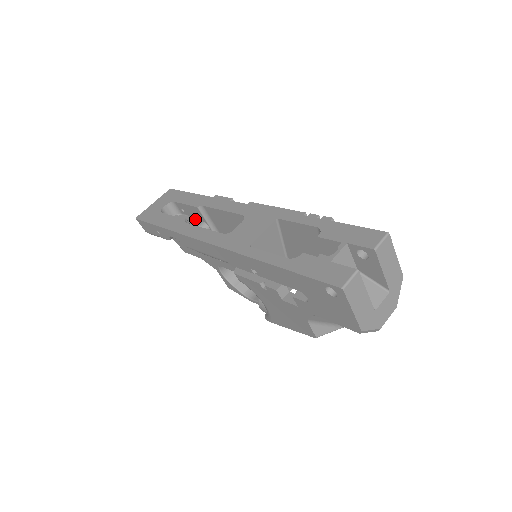
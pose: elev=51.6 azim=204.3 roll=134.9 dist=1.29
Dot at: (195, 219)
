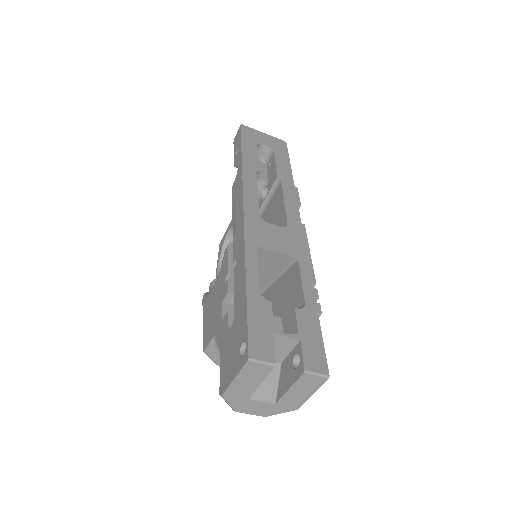
Dot at: (267, 180)
